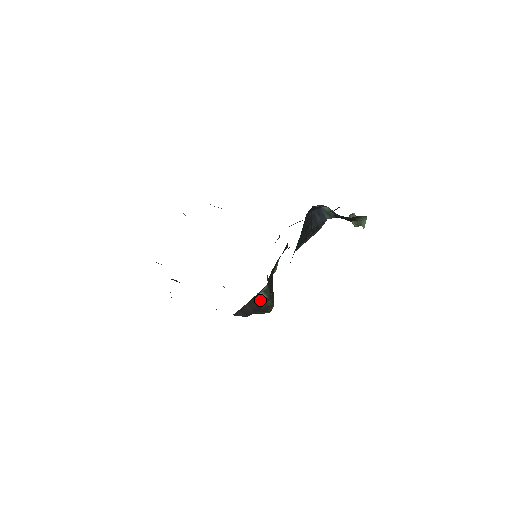
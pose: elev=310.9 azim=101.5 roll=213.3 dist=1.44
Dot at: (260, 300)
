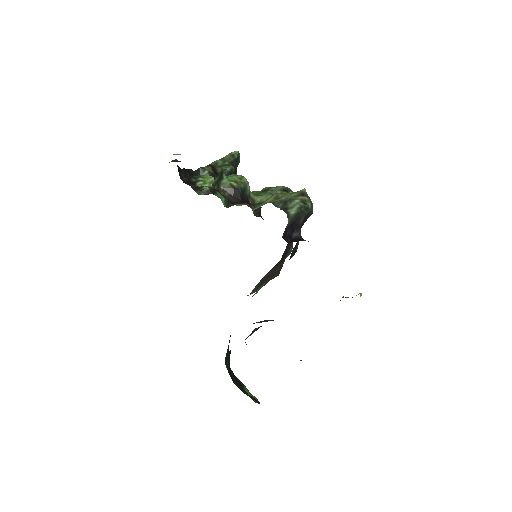
Dot at: occluded
